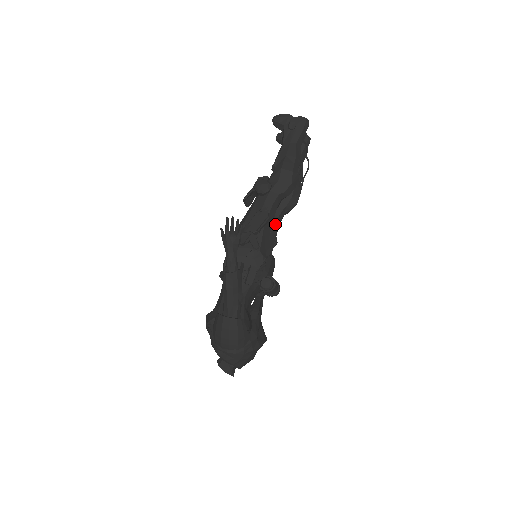
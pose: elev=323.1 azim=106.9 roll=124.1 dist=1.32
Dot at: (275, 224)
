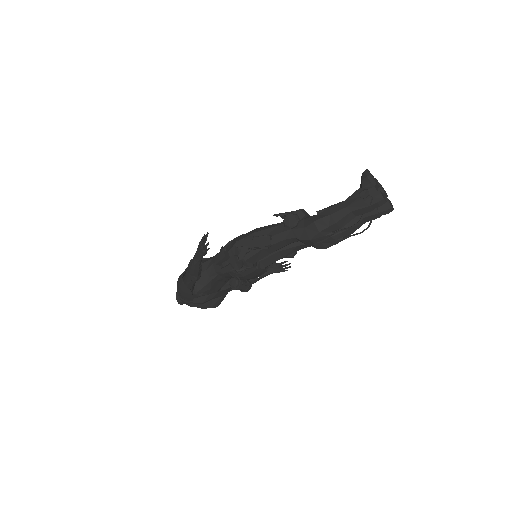
Dot at: (293, 248)
